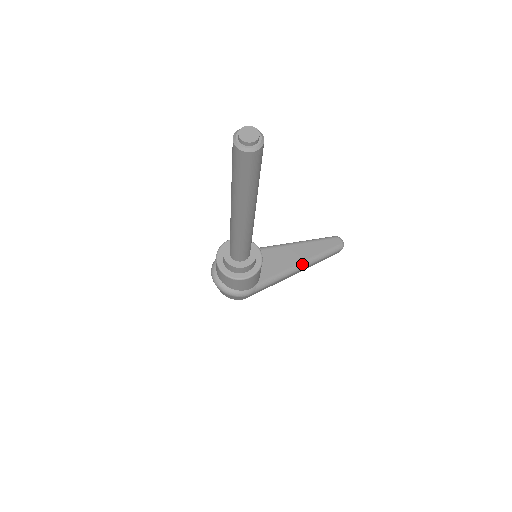
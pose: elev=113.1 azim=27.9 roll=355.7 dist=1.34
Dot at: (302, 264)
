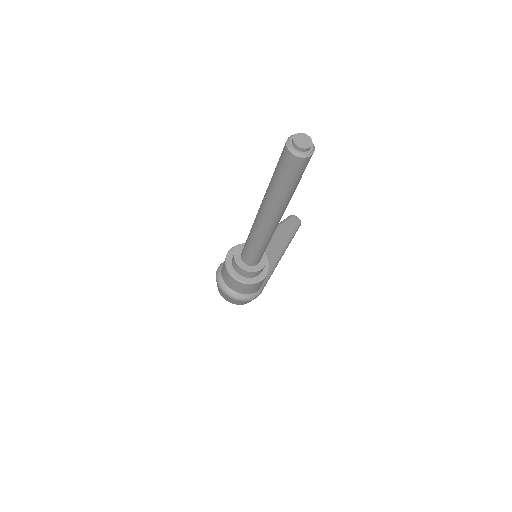
Dot at: (283, 250)
